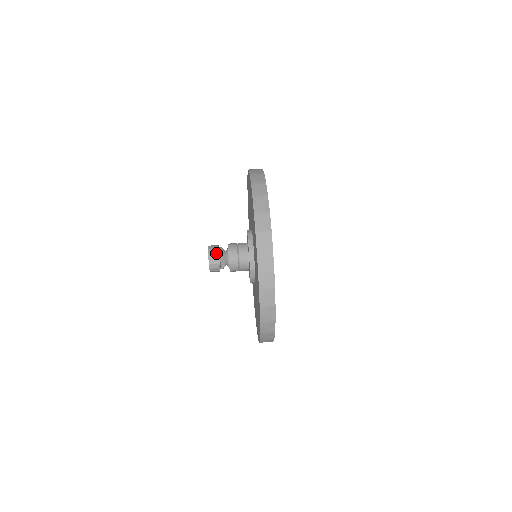
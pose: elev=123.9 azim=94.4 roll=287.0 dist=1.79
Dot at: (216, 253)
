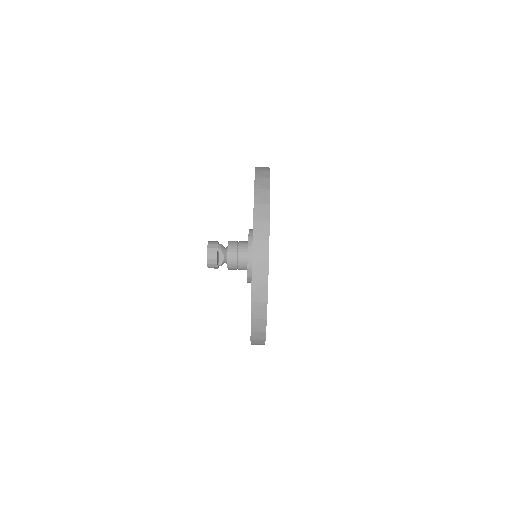
Dot at: (216, 244)
